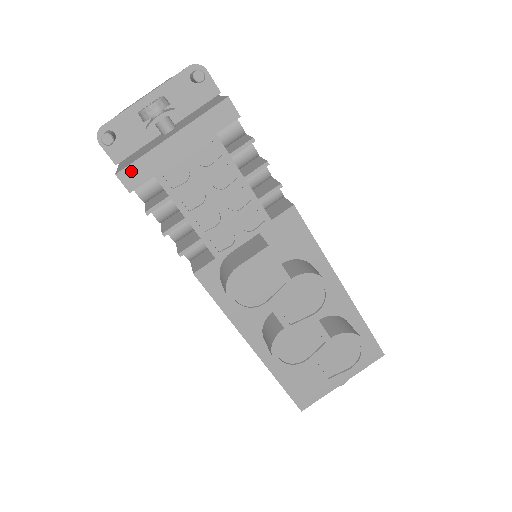
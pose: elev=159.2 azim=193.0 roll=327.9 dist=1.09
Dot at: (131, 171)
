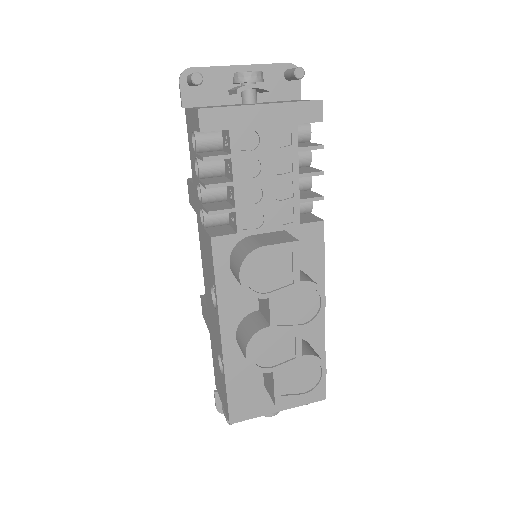
Dot at: (213, 114)
